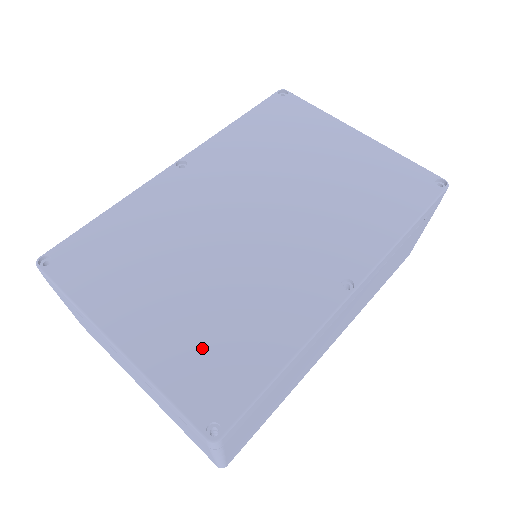
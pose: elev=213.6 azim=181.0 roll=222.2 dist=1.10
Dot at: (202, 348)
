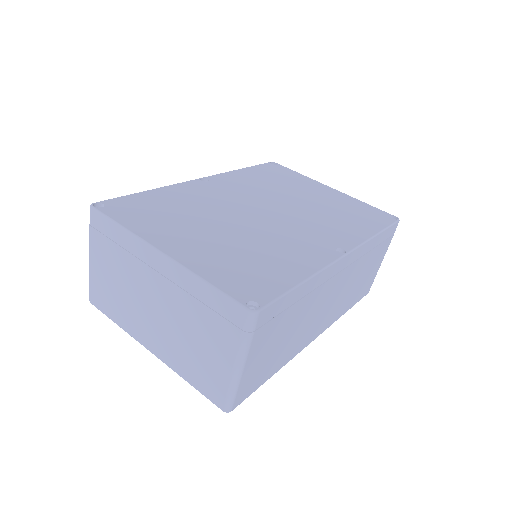
Dot at: (236, 264)
